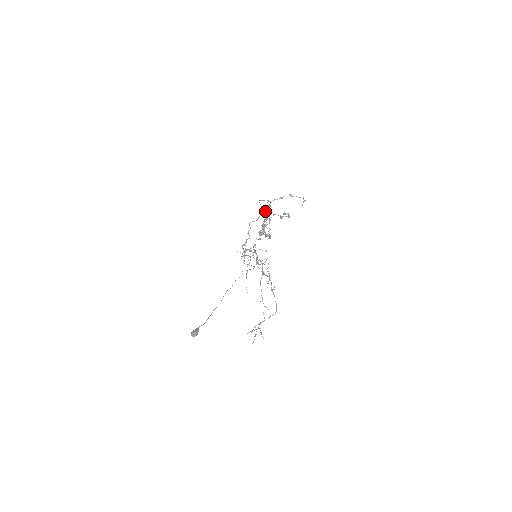
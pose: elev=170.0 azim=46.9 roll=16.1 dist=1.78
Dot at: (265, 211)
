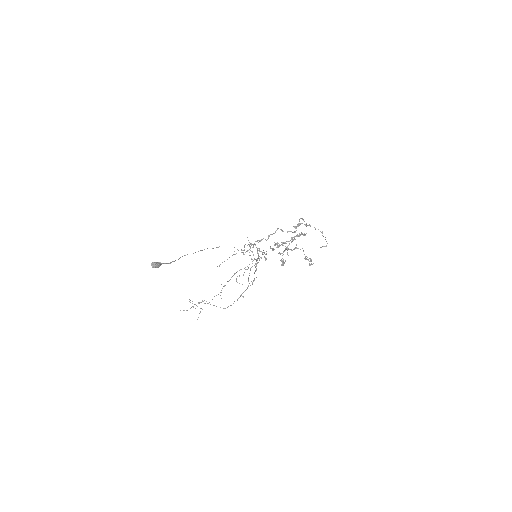
Dot at: occluded
